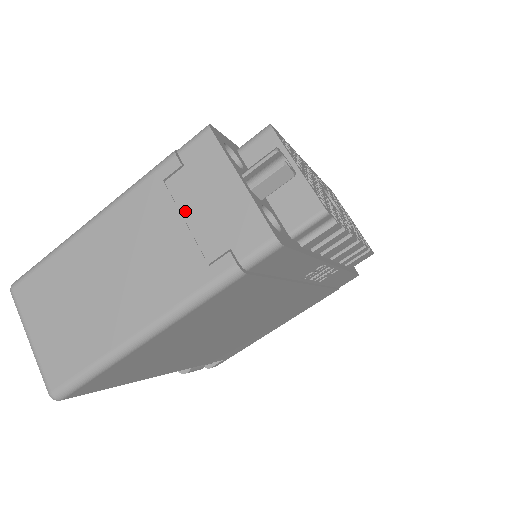
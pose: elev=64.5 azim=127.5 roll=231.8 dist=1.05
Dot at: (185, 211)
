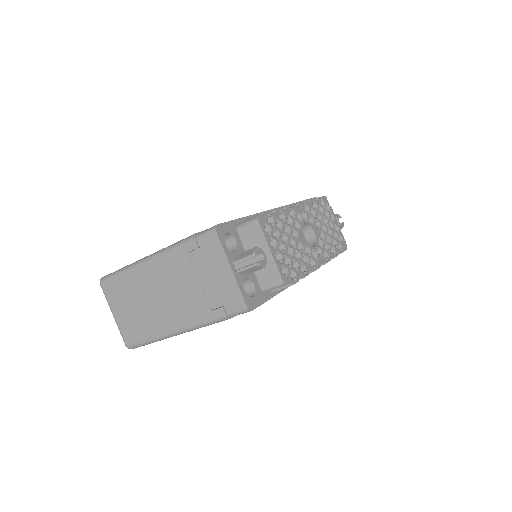
Dot at: (199, 275)
